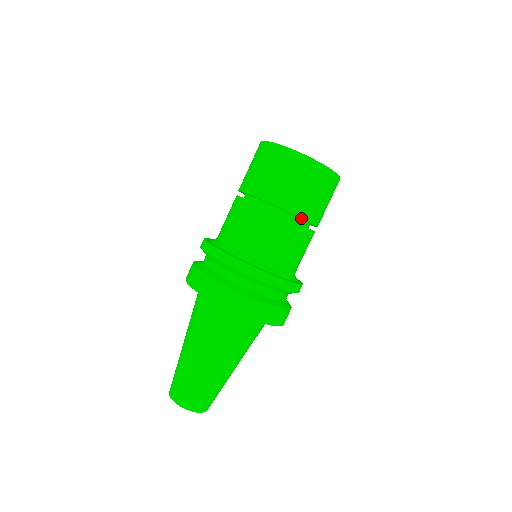
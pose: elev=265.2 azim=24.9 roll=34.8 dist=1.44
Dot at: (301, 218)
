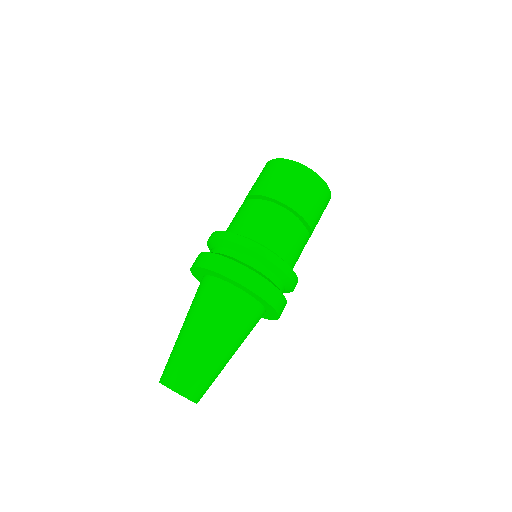
Dot at: (288, 206)
